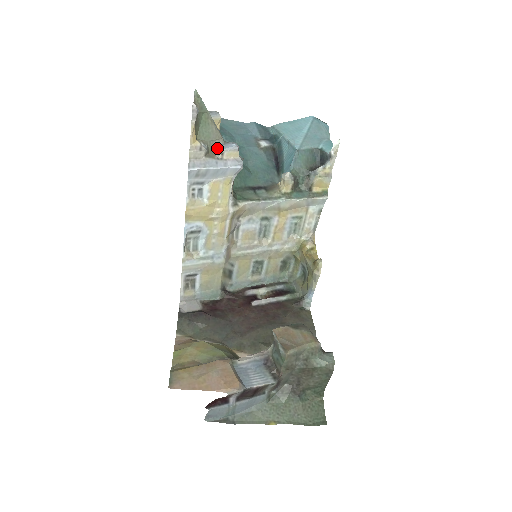
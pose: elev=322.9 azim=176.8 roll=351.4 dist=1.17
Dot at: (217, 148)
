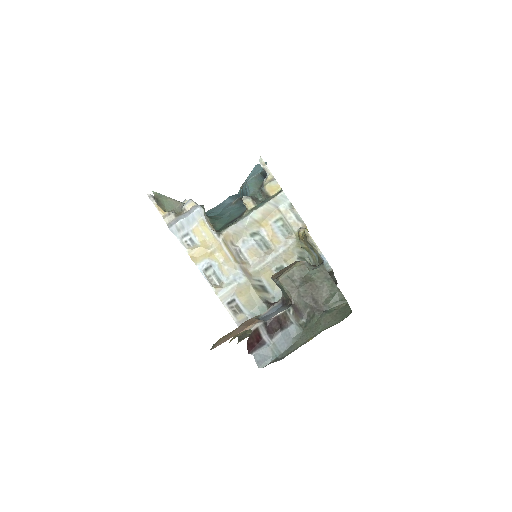
Dot at: (181, 209)
